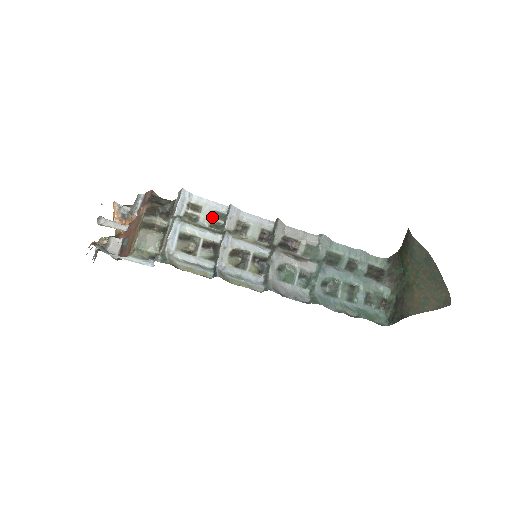
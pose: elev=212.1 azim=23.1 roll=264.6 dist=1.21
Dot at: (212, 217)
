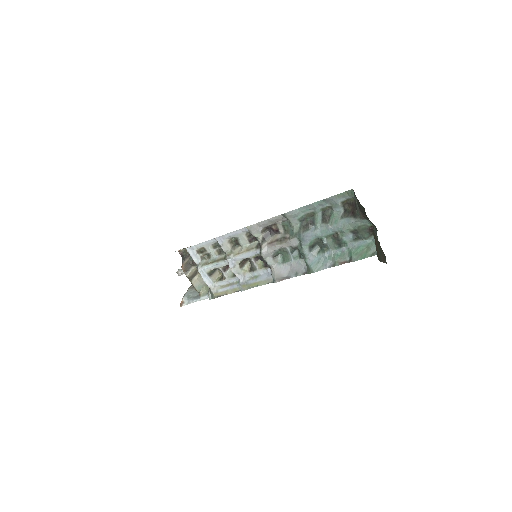
Dot at: (215, 249)
